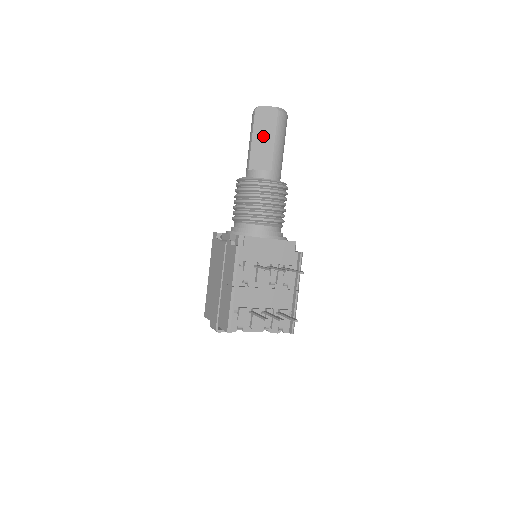
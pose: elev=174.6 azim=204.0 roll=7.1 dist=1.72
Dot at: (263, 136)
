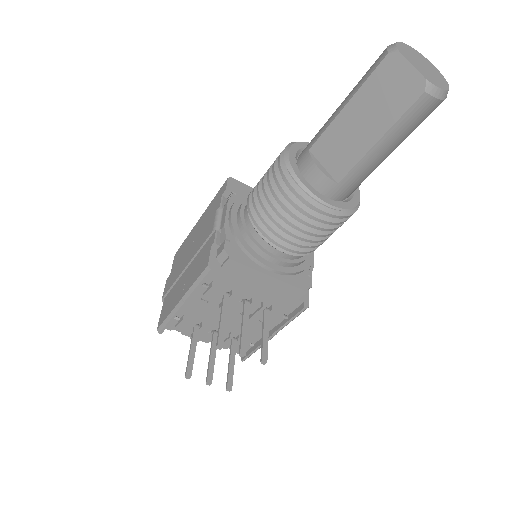
Dot at: (366, 116)
